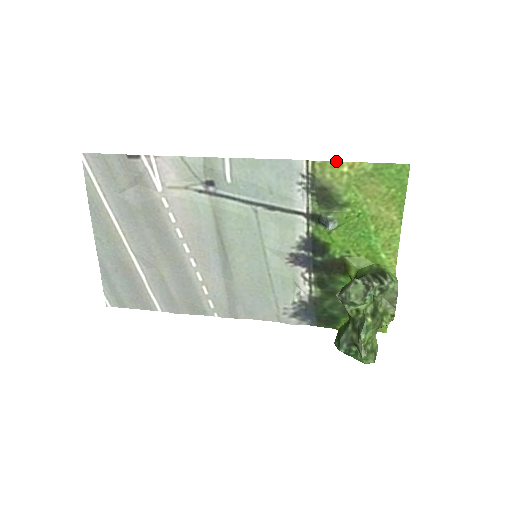
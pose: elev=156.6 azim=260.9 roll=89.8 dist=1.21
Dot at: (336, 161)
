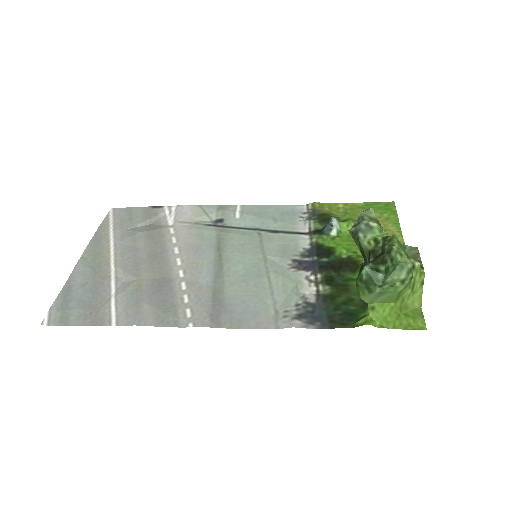
Dot at: (332, 203)
